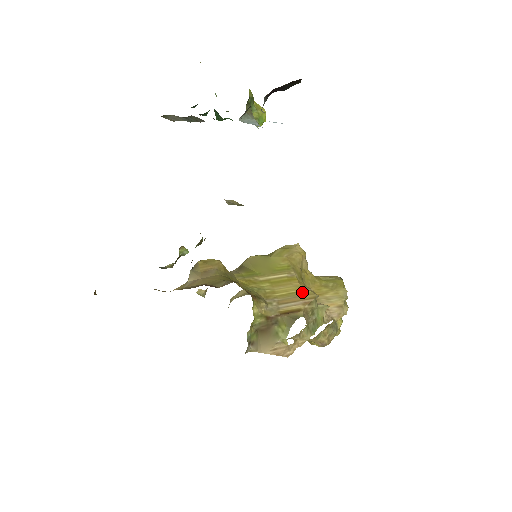
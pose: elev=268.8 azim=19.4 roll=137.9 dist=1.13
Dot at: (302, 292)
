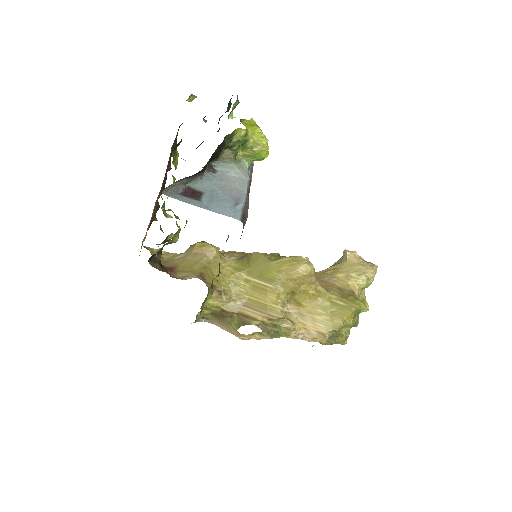
Dot at: (271, 307)
